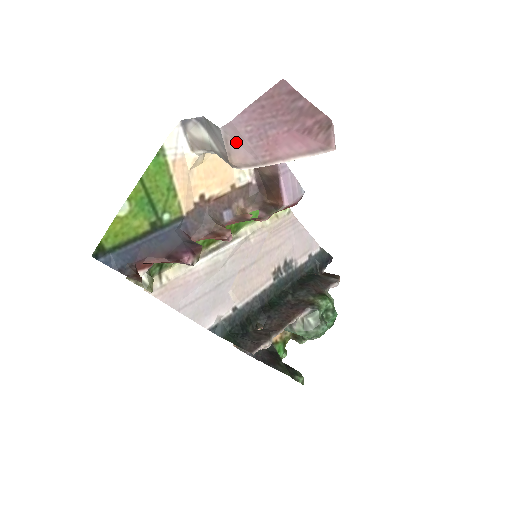
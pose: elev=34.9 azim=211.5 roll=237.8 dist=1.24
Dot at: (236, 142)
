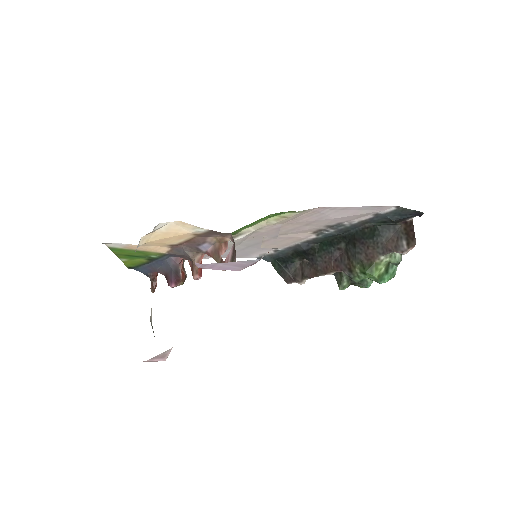
Dot at: occluded
